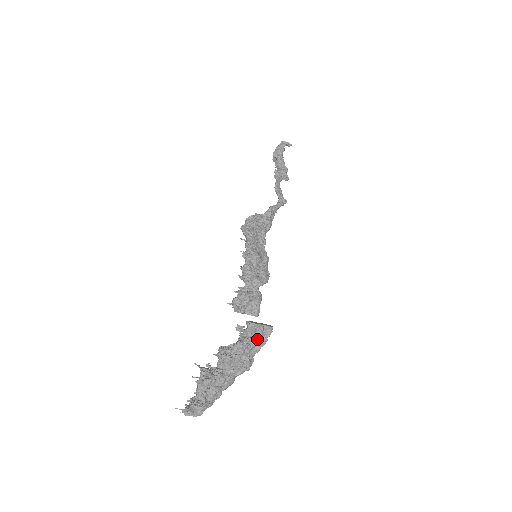
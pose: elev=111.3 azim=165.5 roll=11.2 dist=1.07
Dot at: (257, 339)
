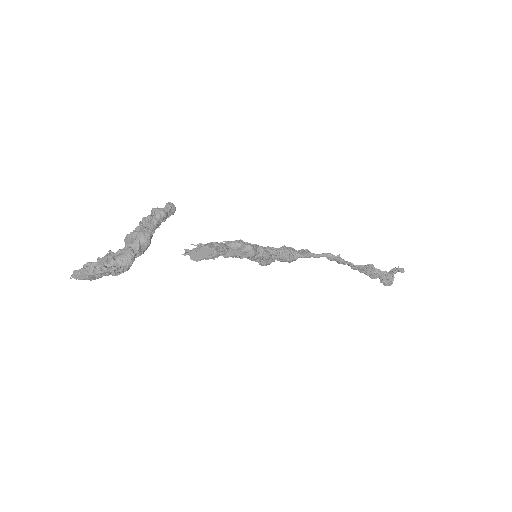
Dot at: (154, 213)
